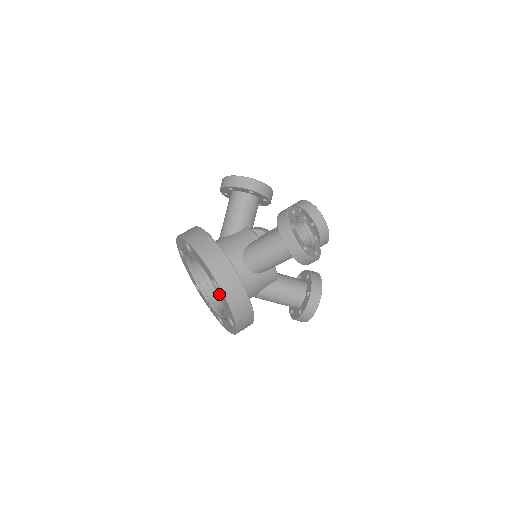
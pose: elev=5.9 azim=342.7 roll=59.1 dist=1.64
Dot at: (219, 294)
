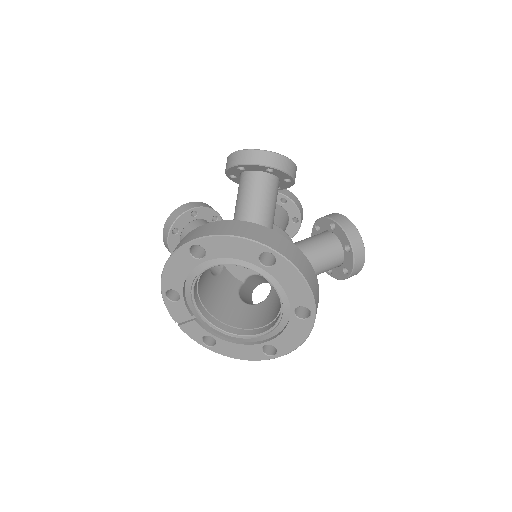
Dot at: (292, 323)
